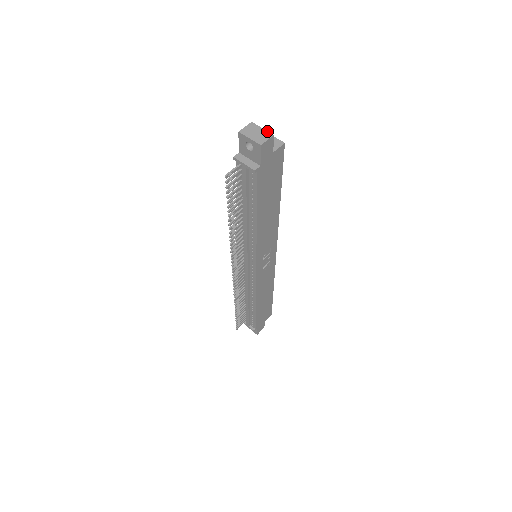
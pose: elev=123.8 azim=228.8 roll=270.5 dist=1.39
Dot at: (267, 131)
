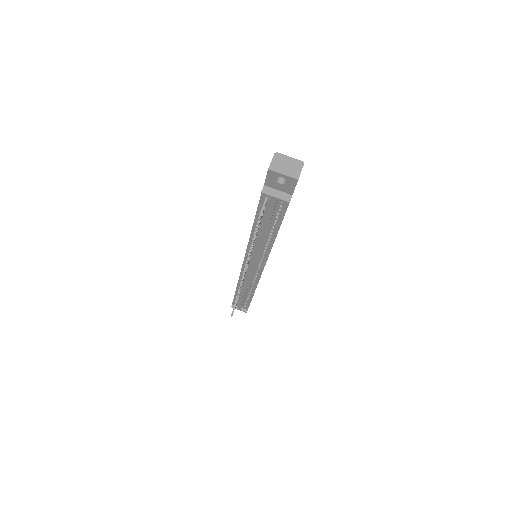
Dot at: (295, 160)
